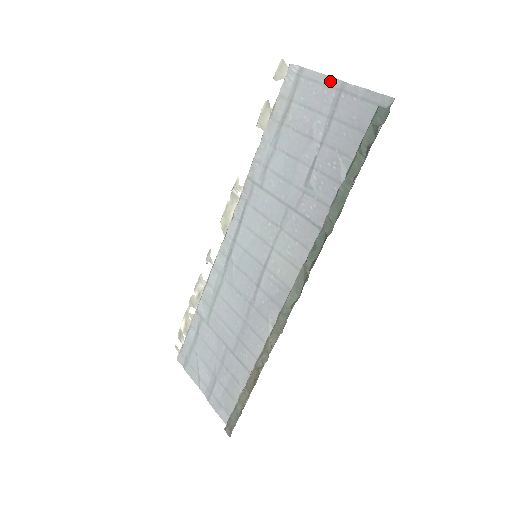
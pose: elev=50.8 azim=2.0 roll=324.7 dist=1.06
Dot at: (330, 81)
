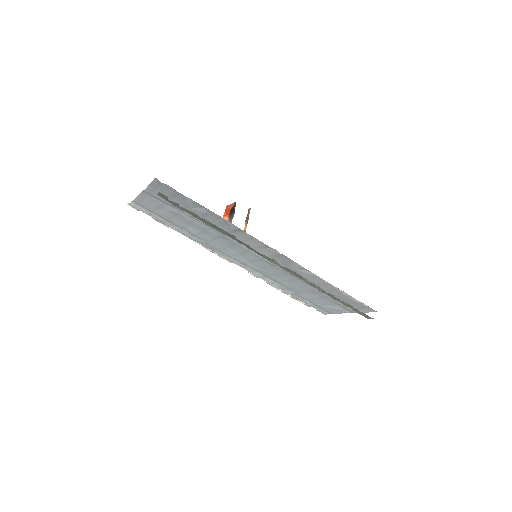
Dot at: (142, 195)
